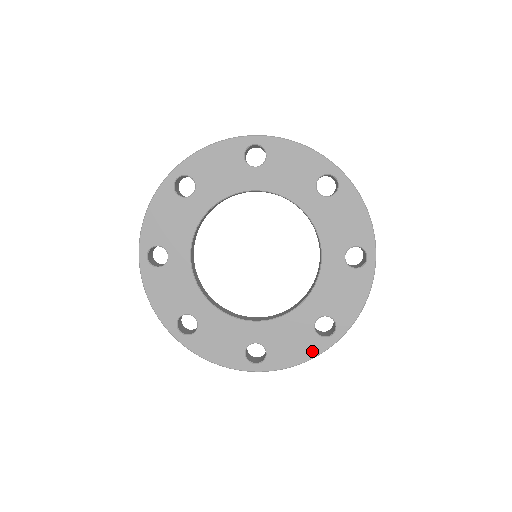
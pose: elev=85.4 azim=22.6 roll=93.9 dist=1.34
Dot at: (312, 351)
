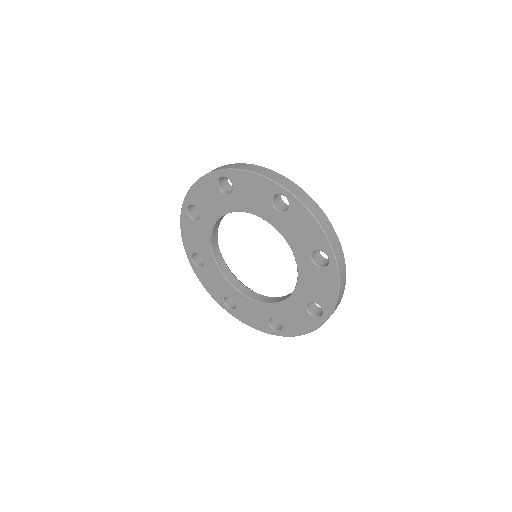
Dot at: (214, 295)
